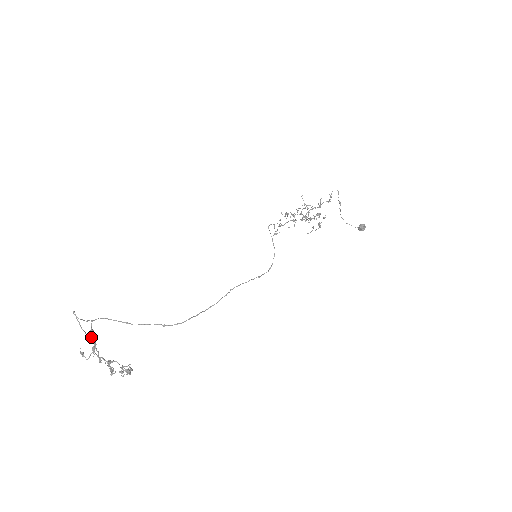
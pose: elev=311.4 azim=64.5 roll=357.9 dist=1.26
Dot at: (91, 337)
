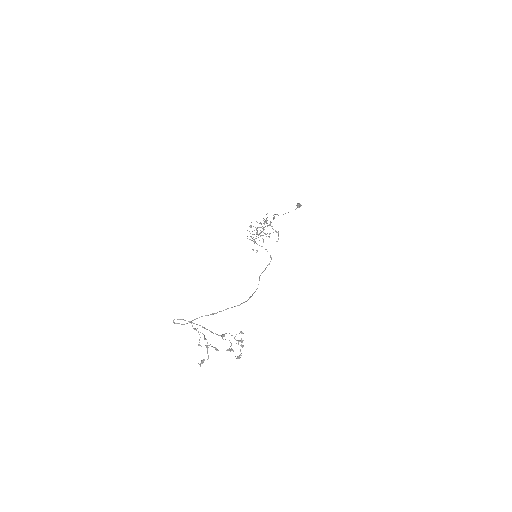
Dot at: (198, 344)
